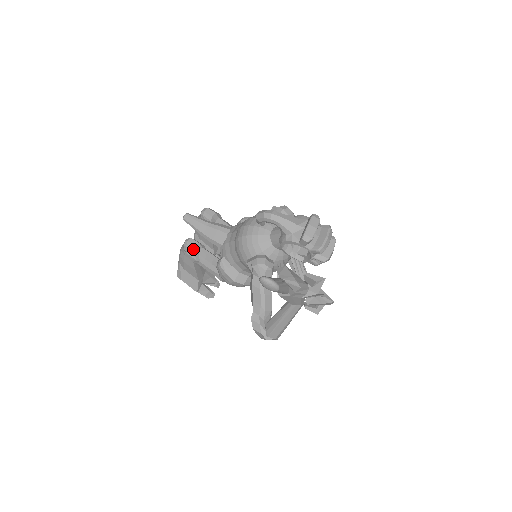
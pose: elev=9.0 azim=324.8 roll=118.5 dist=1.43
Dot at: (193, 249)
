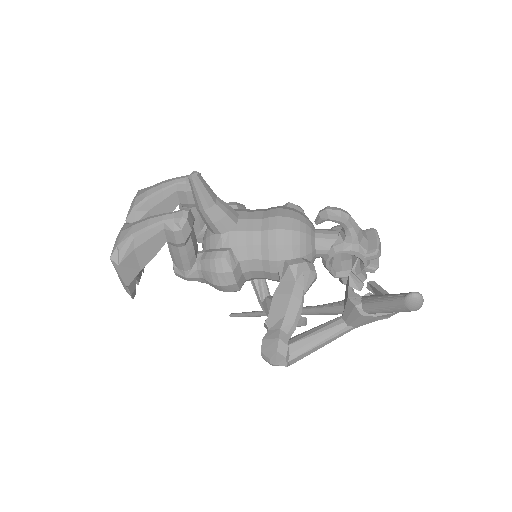
Dot at: (191, 226)
